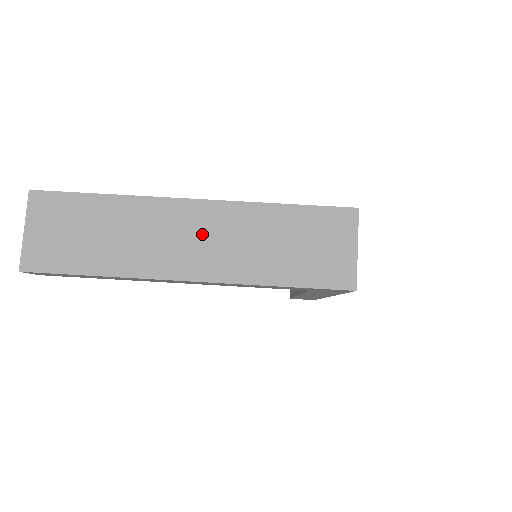
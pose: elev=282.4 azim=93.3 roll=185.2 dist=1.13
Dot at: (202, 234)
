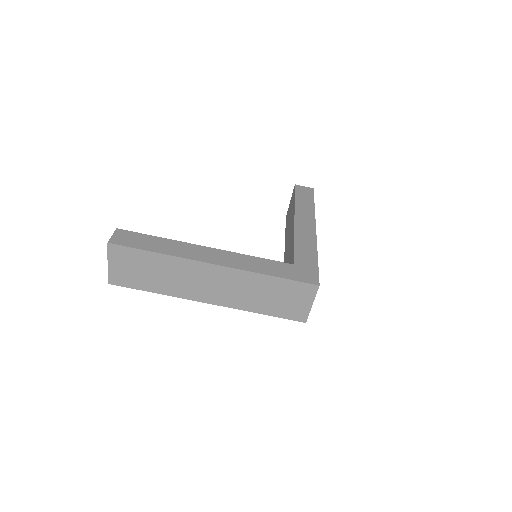
Dot at: (219, 283)
